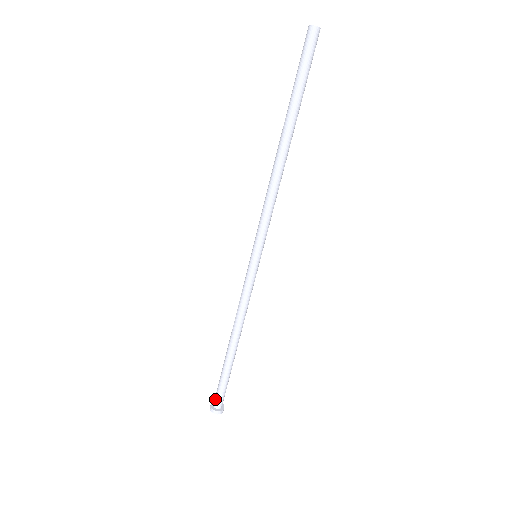
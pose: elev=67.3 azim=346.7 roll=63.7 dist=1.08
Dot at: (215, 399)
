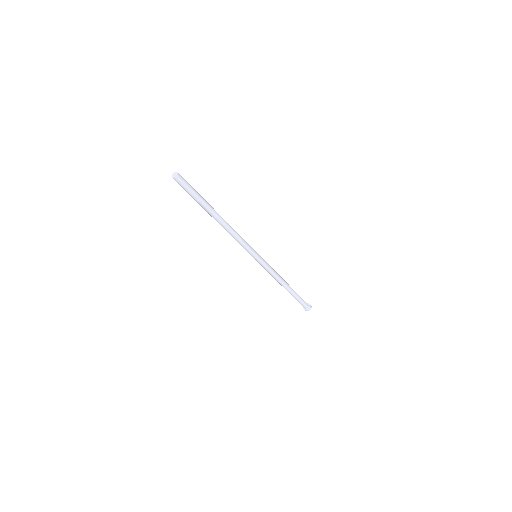
Dot at: occluded
